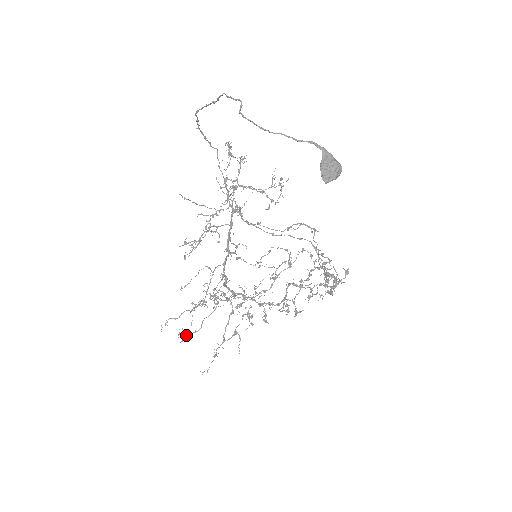
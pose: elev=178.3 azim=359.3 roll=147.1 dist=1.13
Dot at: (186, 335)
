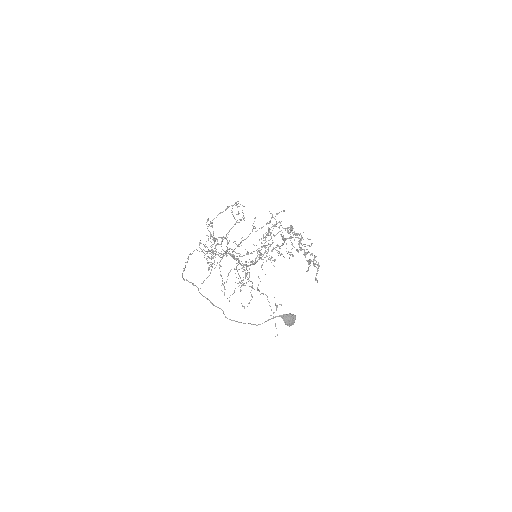
Dot at: occluded
